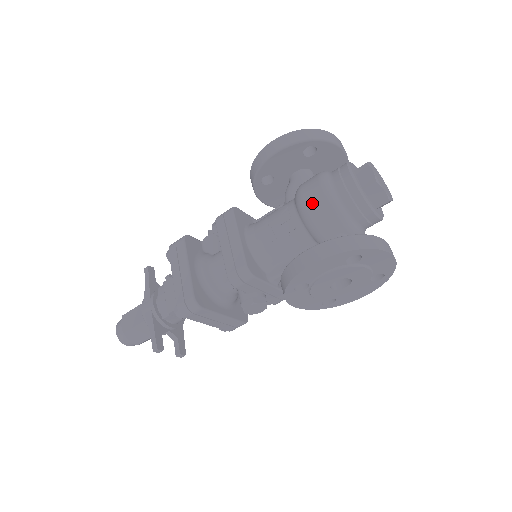
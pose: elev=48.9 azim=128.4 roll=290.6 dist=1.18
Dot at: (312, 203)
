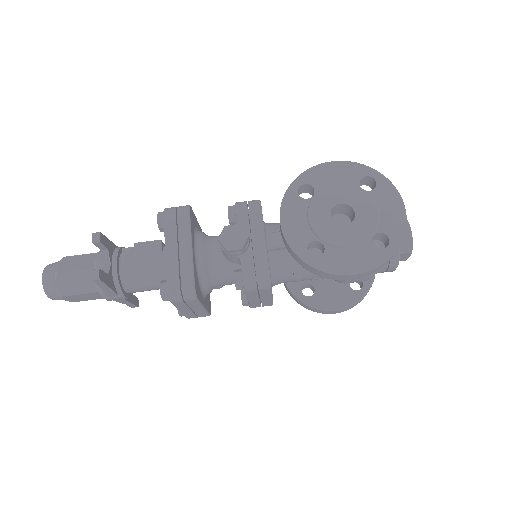
Dot at: occluded
